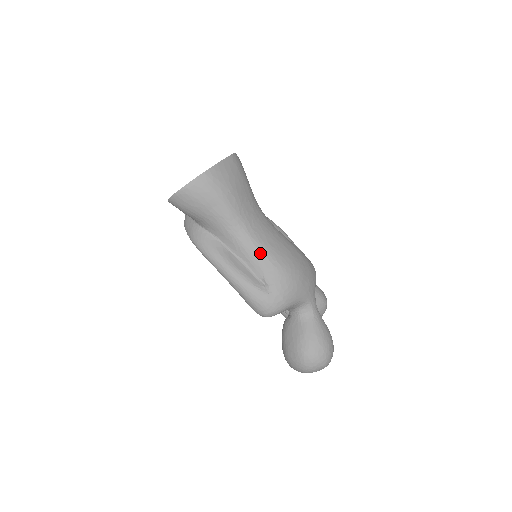
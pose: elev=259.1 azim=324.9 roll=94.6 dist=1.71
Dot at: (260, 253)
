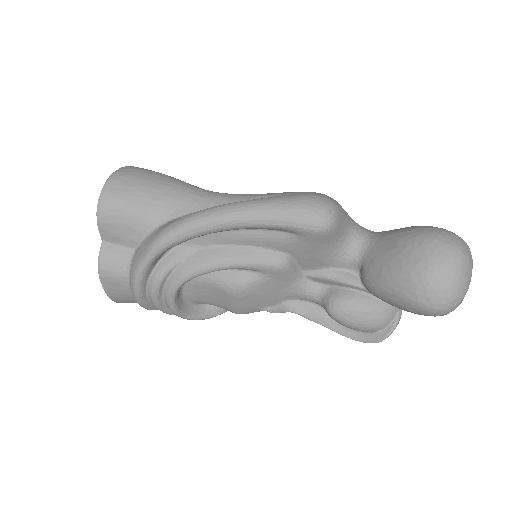
Dot at: (254, 194)
